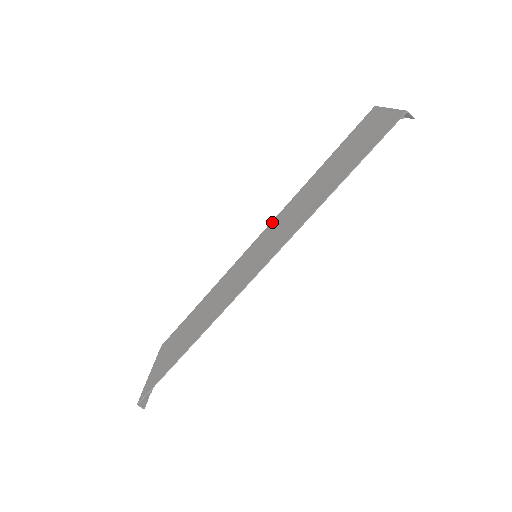
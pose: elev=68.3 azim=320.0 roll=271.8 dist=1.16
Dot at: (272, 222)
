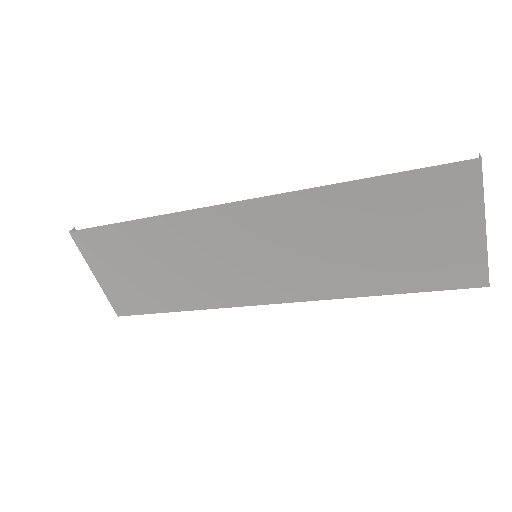
Dot at: (268, 203)
